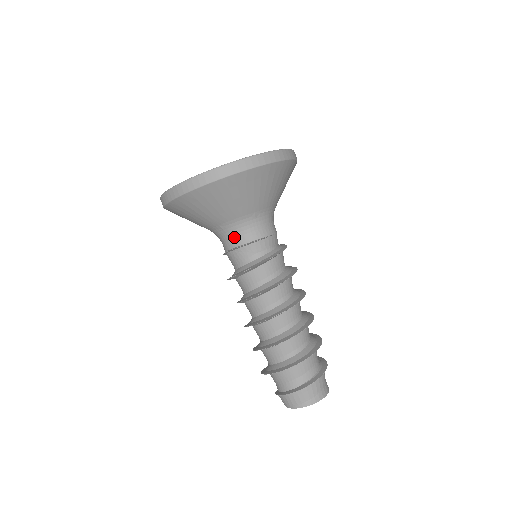
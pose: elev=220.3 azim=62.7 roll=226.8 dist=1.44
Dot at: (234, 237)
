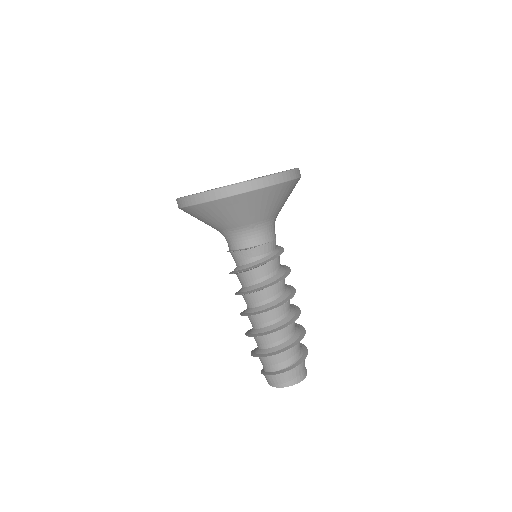
Dot at: (234, 241)
